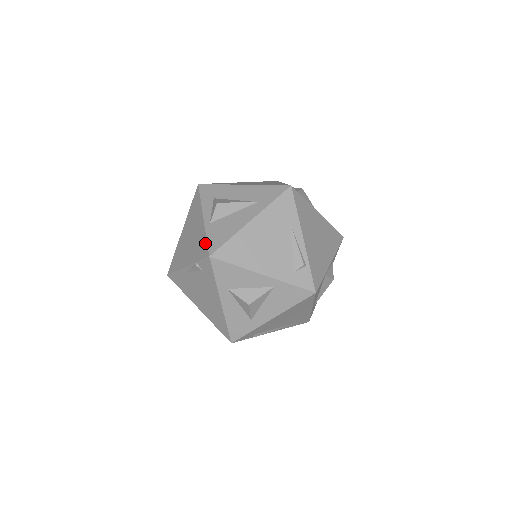
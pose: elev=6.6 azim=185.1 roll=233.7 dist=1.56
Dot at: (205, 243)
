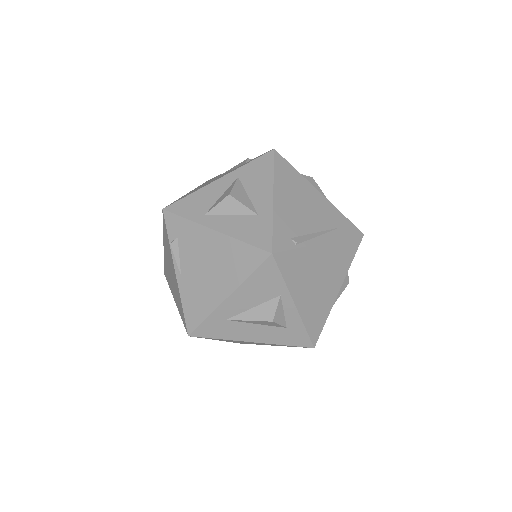
Dot at: (163, 226)
